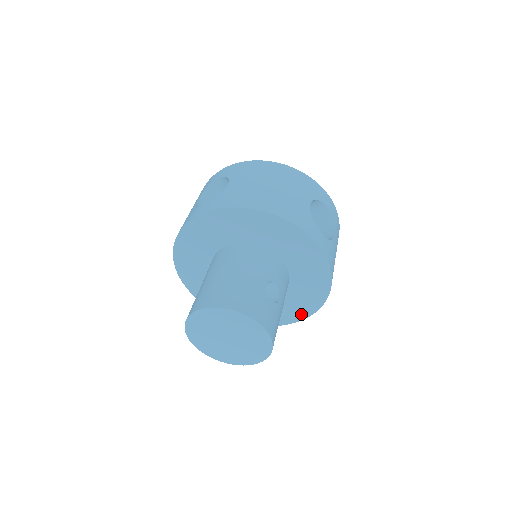
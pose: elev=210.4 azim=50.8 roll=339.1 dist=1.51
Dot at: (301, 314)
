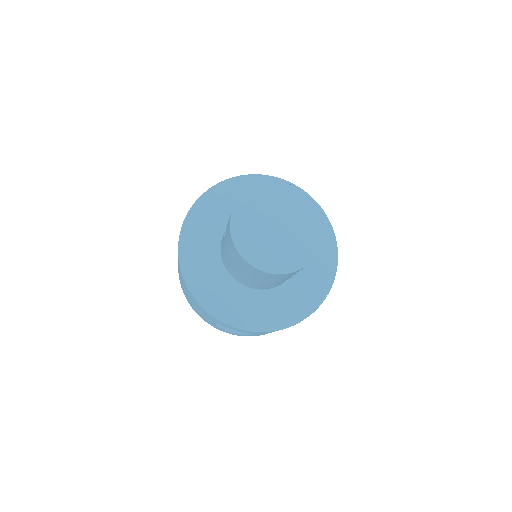
Dot at: (254, 323)
